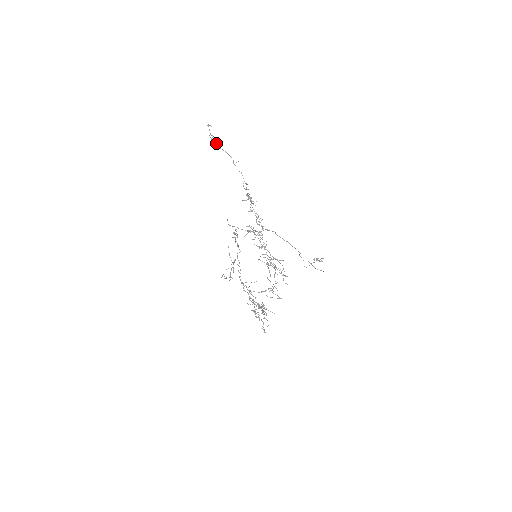
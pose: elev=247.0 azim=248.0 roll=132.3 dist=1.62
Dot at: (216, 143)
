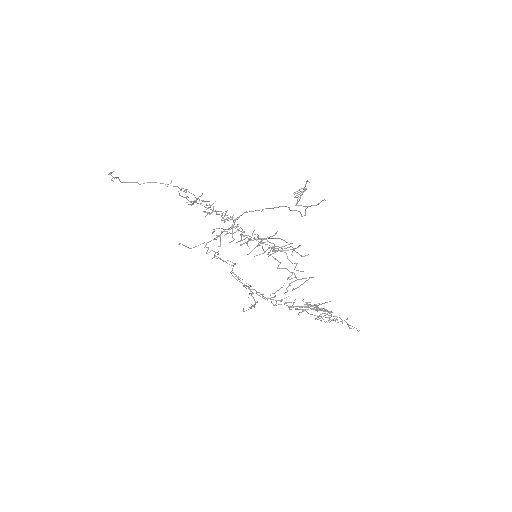
Dot at: occluded
